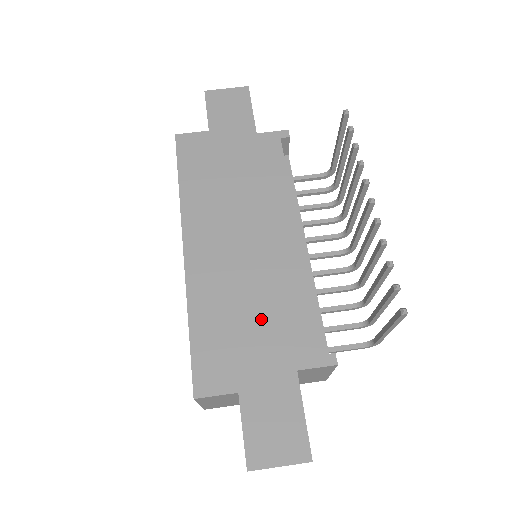
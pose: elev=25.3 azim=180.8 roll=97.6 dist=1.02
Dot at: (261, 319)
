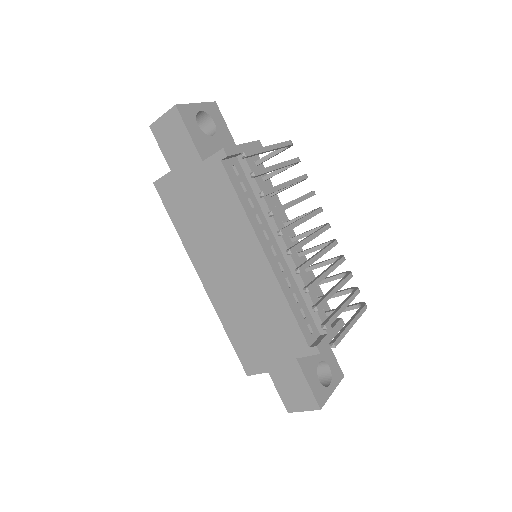
Dot at: (264, 326)
